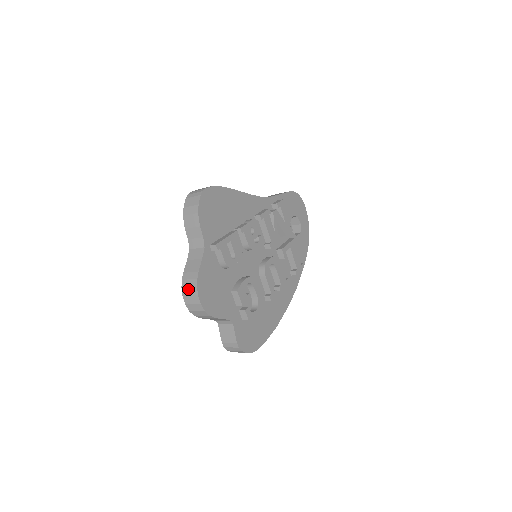
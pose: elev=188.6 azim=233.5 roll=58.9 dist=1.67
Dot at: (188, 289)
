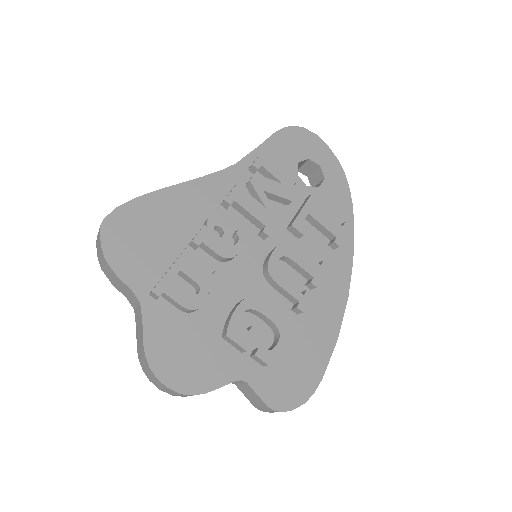
Dot at: (147, 372)
